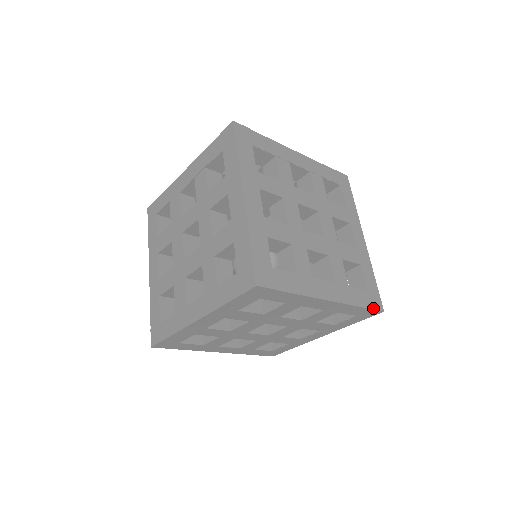
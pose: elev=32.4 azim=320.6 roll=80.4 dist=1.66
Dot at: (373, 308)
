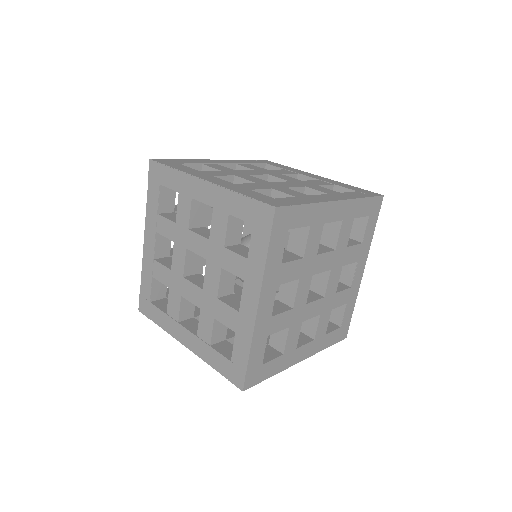
Dot at: (374, 196)
